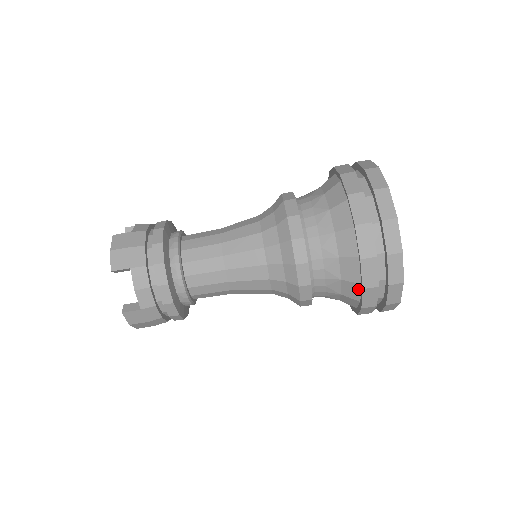
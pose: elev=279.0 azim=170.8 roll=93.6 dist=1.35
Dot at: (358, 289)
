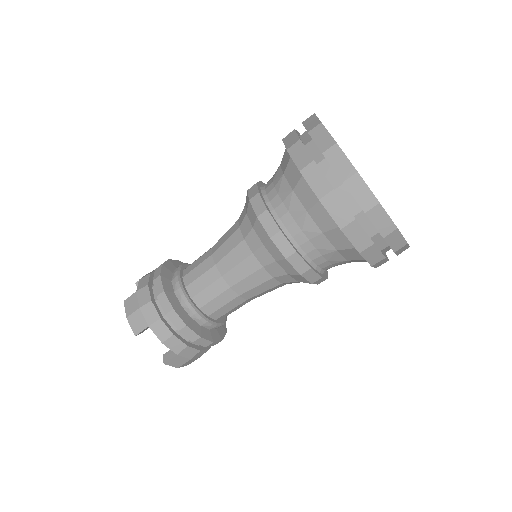
Dot at: (358, 252)
